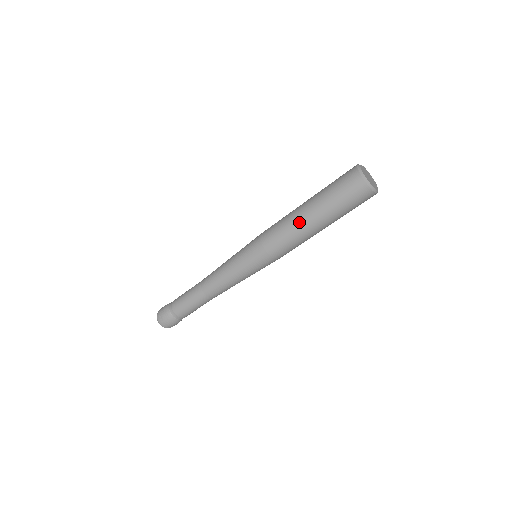
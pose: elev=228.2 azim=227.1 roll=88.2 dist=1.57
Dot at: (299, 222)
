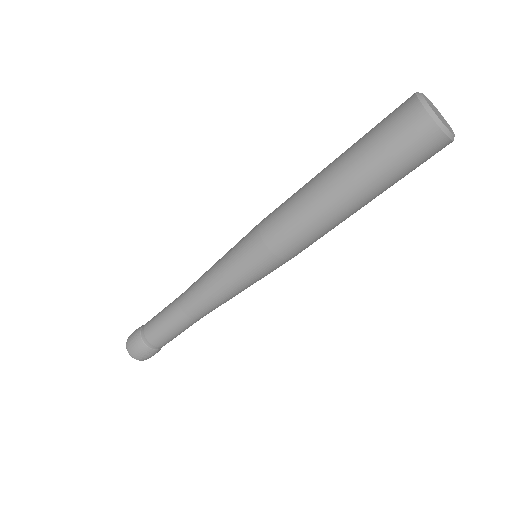
Dot at: (312, 186)
